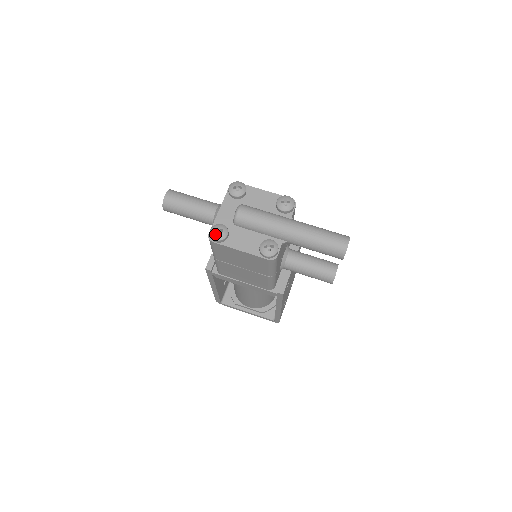
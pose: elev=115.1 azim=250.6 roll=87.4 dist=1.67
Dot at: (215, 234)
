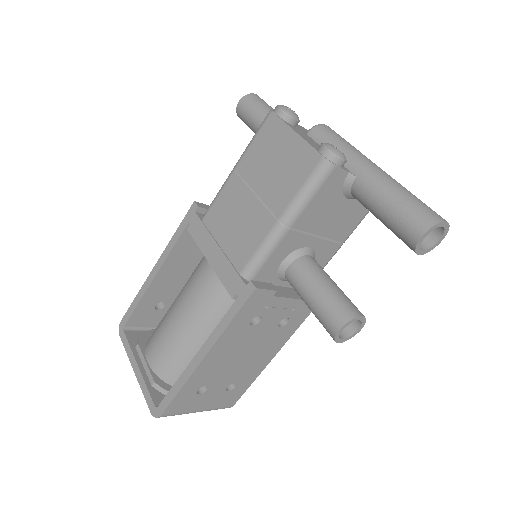
Dot at: (285, 106)
